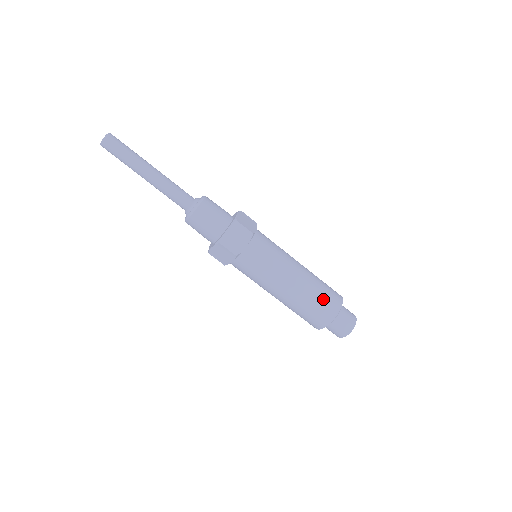
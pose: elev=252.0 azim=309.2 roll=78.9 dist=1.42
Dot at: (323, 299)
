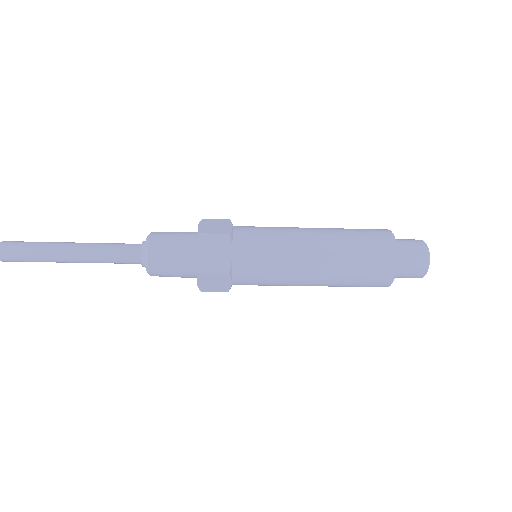
Dot at: (367, 249)
